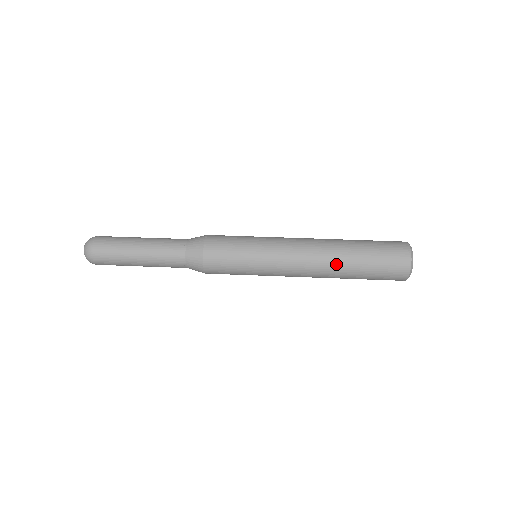
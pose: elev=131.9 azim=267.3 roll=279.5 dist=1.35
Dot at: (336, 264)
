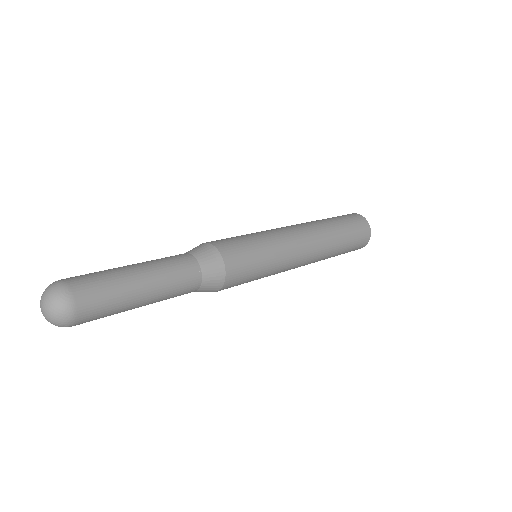
Dot at: (329, 251)
